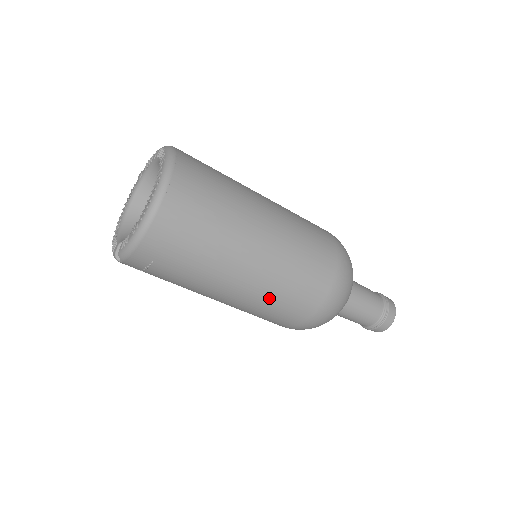
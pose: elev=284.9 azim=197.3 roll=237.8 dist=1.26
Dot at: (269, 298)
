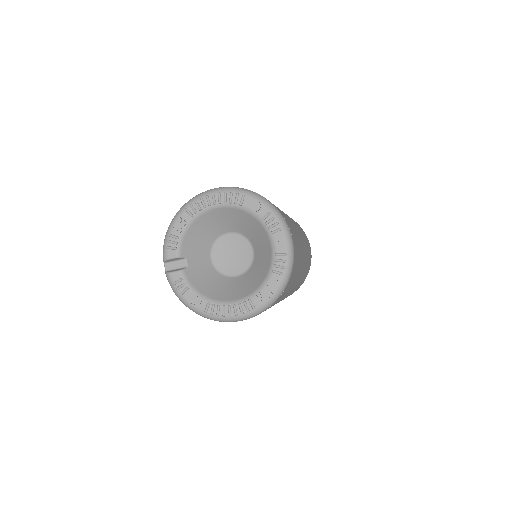
Dot at: occluded
